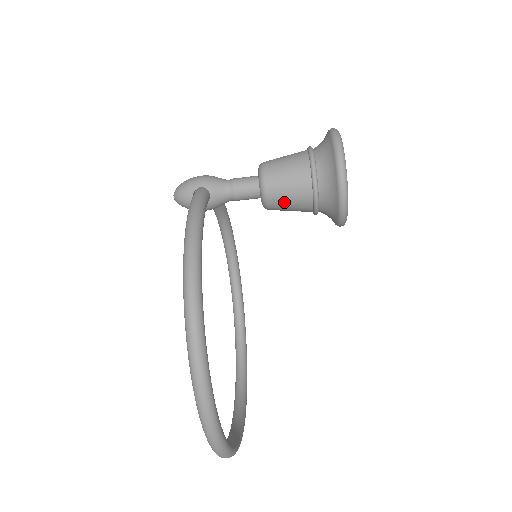
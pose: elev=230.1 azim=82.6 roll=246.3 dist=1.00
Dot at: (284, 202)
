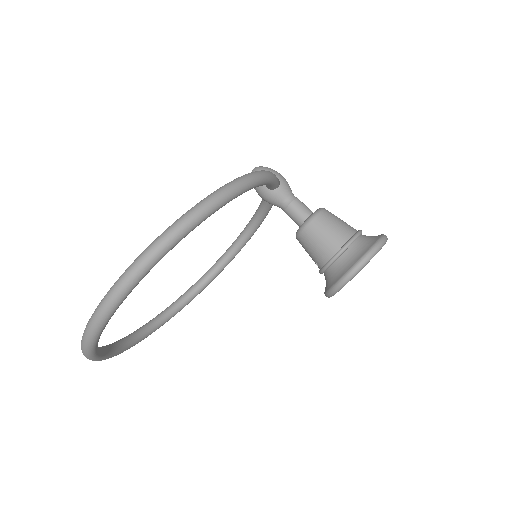
Dot at: (315, 238)
